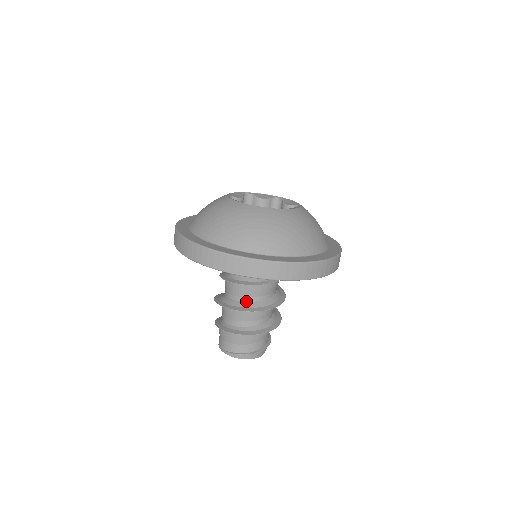
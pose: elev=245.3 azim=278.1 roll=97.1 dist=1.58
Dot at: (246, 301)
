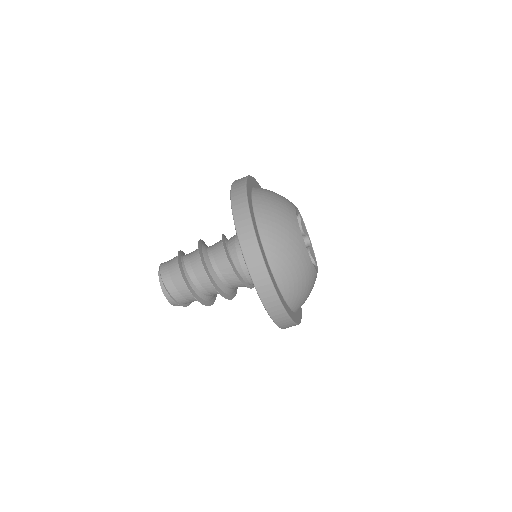
Dot at: (218, 276)
